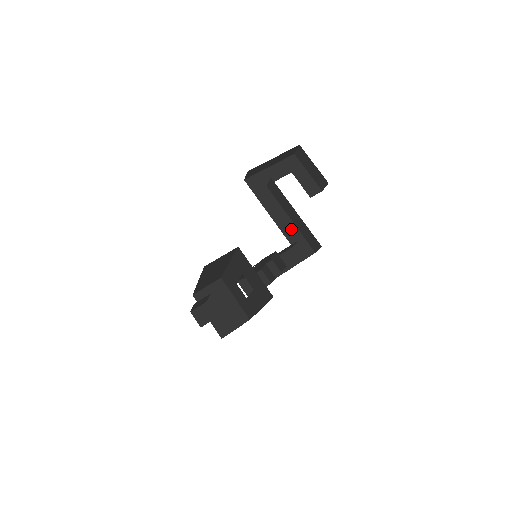
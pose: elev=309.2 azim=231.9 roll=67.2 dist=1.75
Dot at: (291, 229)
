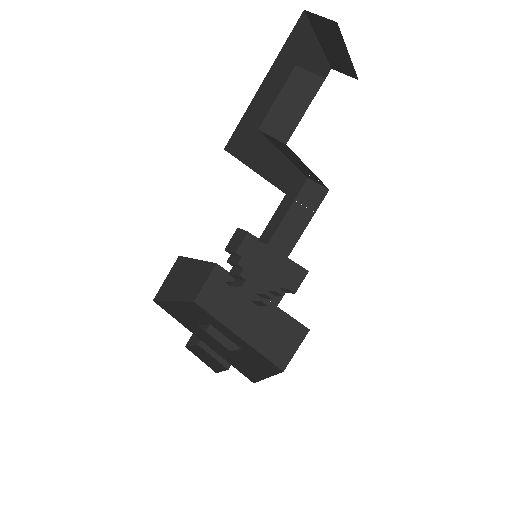
Dot at: (286, 172)
